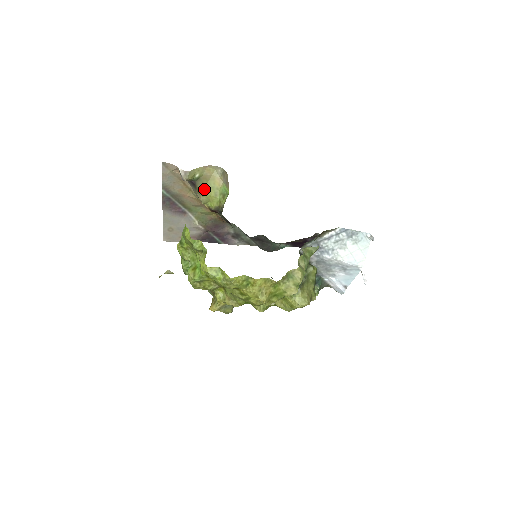
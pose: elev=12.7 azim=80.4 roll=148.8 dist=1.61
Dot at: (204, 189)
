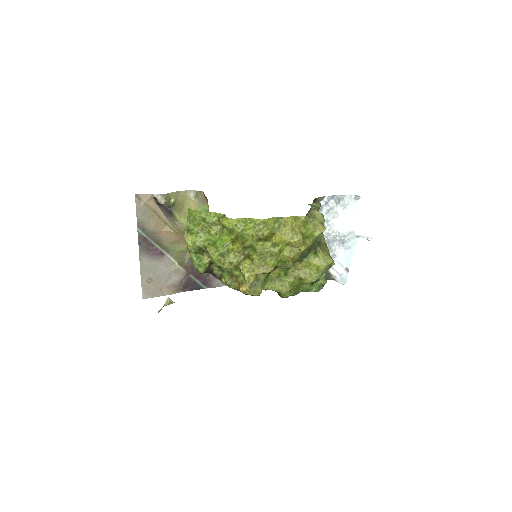
Dot at: (181, 215)
